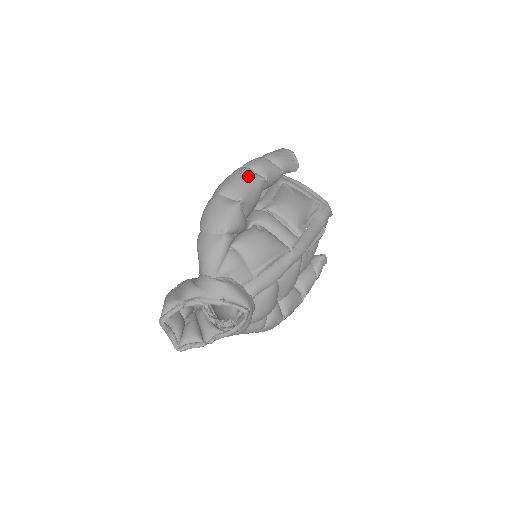
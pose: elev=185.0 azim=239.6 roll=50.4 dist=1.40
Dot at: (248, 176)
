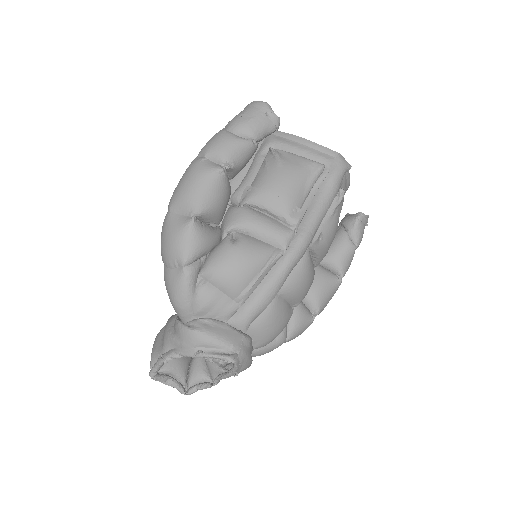
Dot at: (200, 174)
